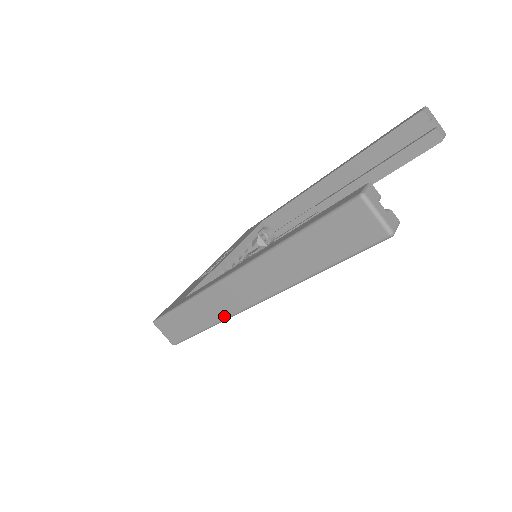
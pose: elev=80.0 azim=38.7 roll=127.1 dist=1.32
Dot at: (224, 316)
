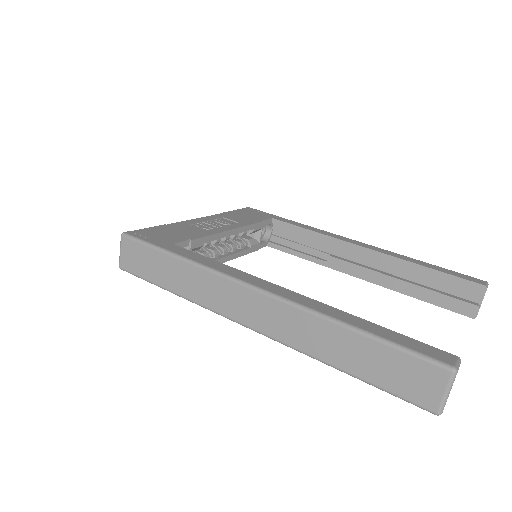
Dot at: (205, 304)
